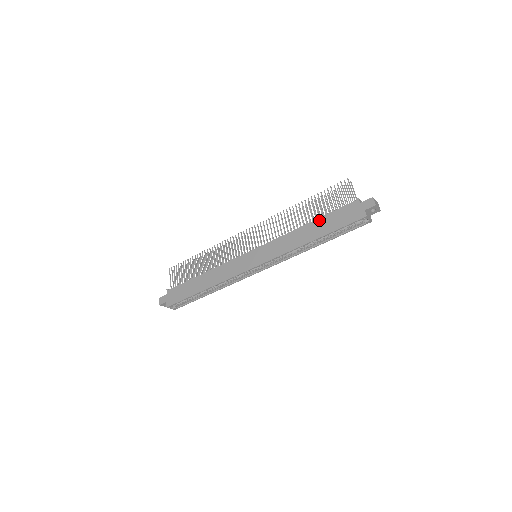
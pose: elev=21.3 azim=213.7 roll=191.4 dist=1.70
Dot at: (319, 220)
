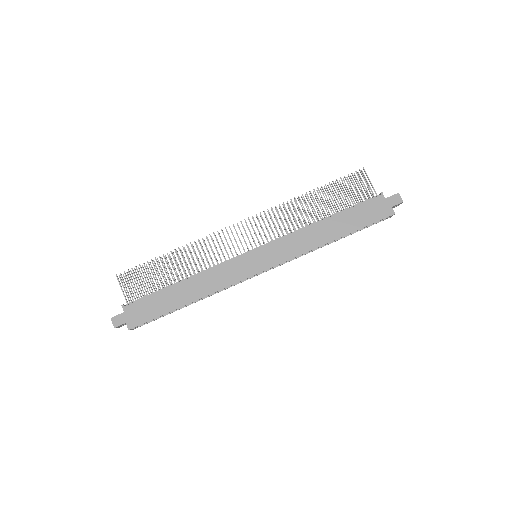
Dot at: (340, 216)
